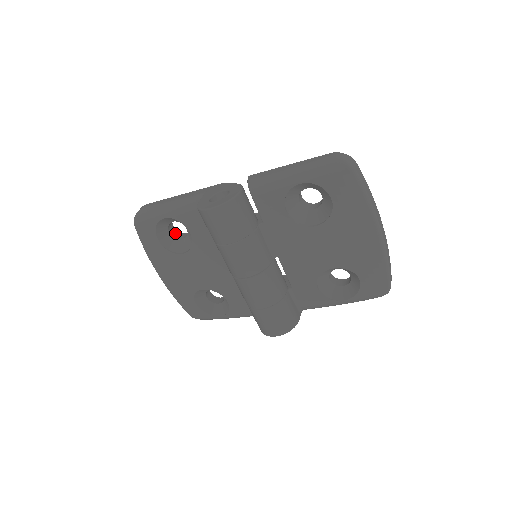
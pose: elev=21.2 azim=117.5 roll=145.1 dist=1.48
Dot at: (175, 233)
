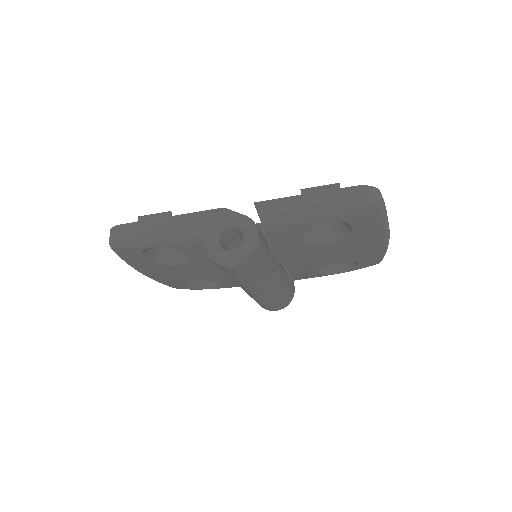
Dot at: occluded
